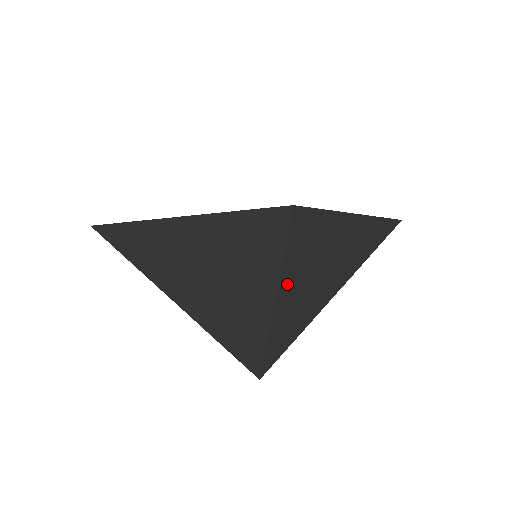
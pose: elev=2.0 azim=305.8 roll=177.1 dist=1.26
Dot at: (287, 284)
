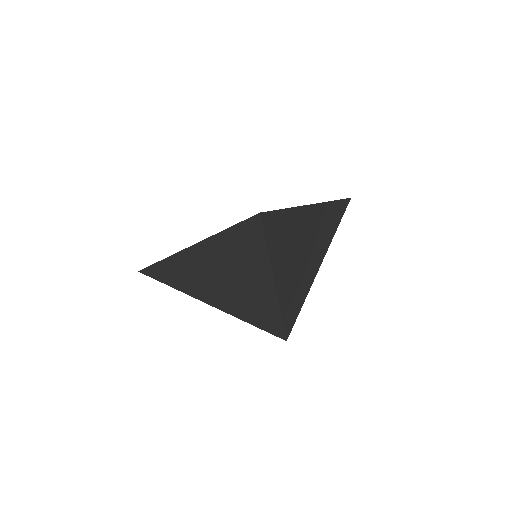
Dot at: (278, 265)
